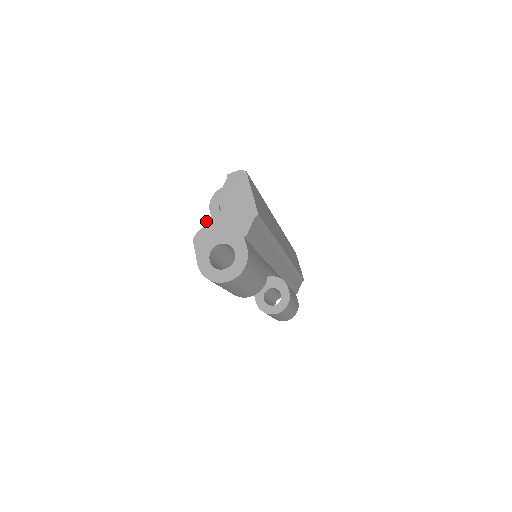
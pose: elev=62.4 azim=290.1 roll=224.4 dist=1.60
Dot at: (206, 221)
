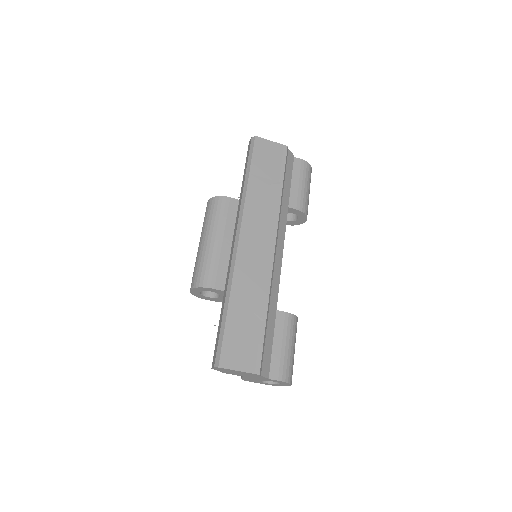
Dot at: occluded
